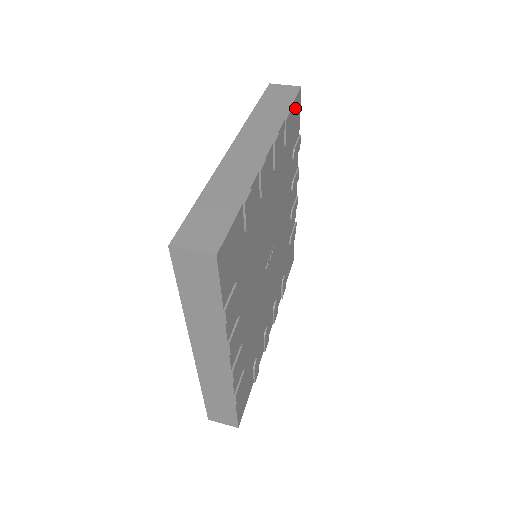
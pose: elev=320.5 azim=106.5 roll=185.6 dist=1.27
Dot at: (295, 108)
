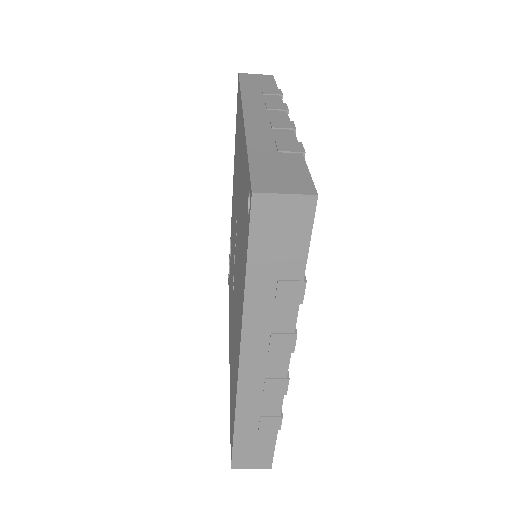
Dot at: occluded
